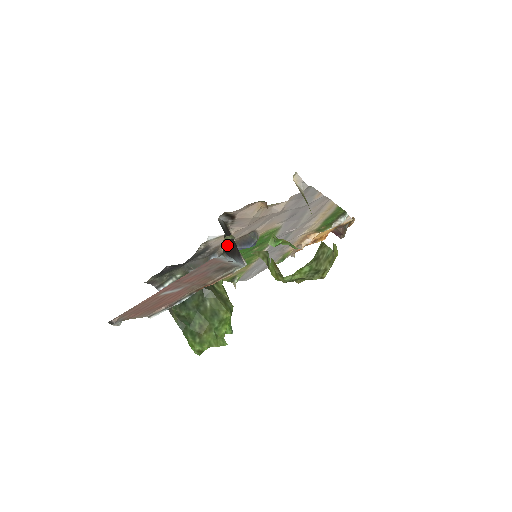
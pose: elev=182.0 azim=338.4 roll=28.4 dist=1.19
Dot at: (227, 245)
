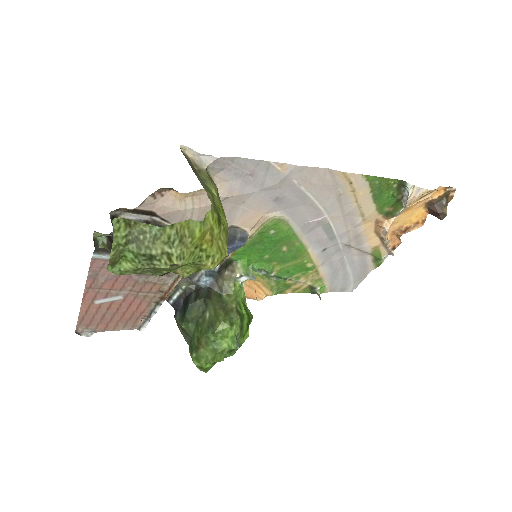
Dot at: (111, 243)
